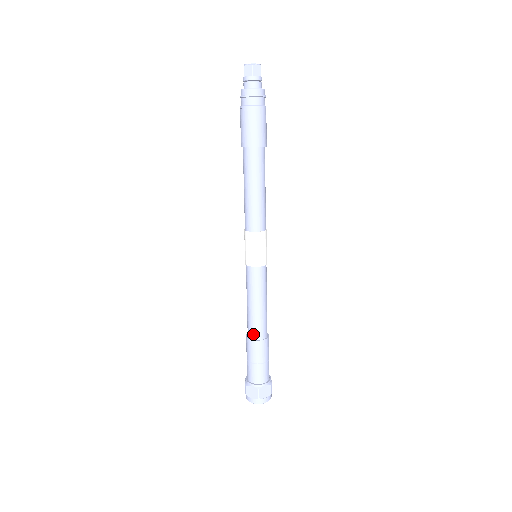
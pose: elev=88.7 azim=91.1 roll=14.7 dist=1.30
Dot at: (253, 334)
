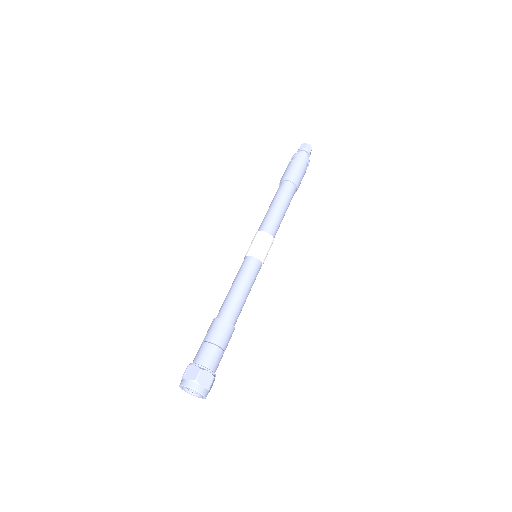
Dot at: (223, 314)
